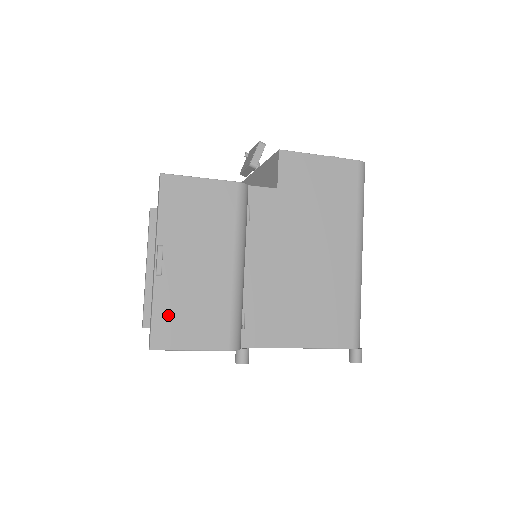
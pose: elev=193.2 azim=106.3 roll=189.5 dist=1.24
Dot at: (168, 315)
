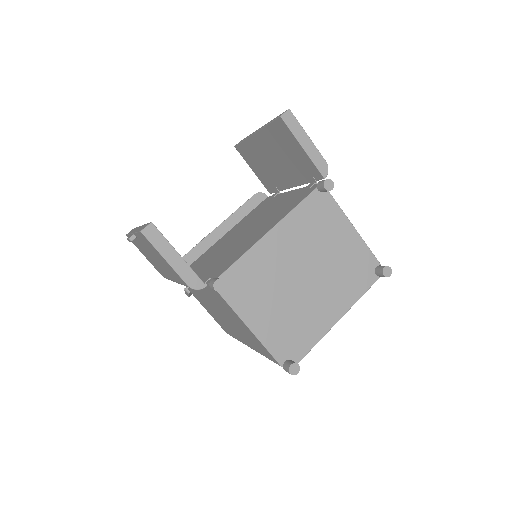
Dot at: occluded
